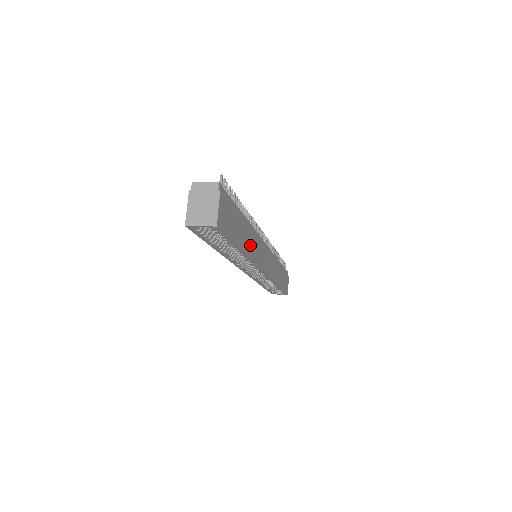
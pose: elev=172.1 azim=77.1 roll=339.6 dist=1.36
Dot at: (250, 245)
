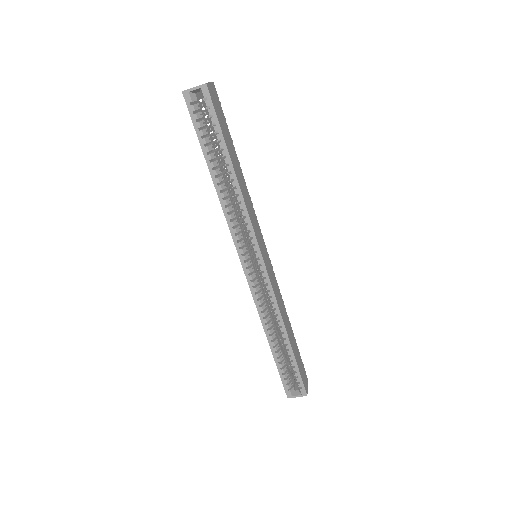
Dot at: (243, 189)
